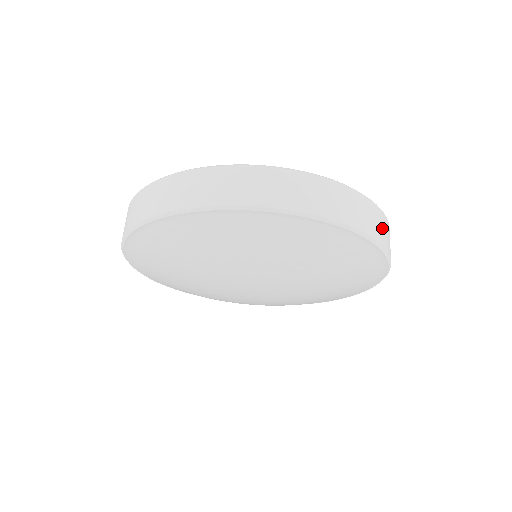
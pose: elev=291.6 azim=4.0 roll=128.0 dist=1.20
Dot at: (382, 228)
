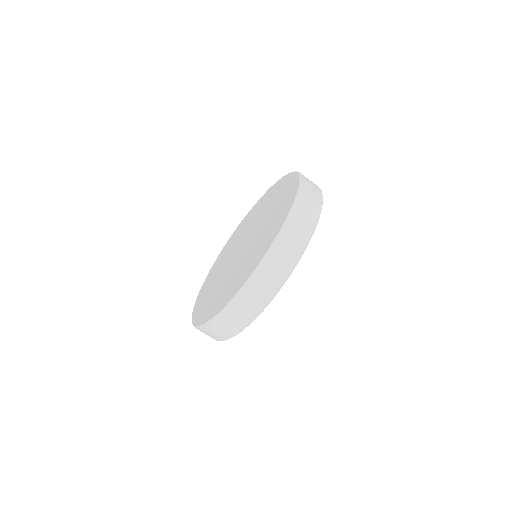
Dot at: (305, 215)
